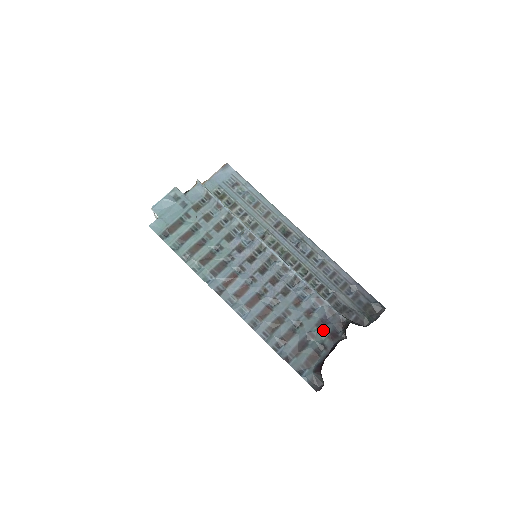
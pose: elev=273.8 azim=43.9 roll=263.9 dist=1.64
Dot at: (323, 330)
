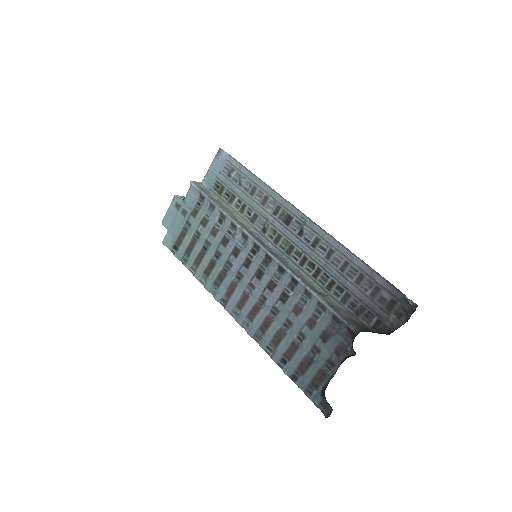
Dot at: (328, 343)
